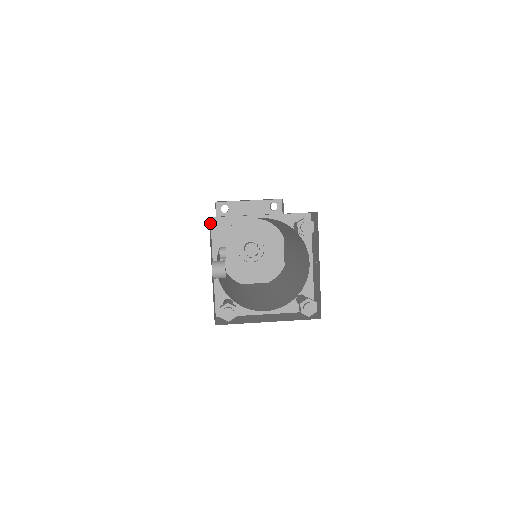
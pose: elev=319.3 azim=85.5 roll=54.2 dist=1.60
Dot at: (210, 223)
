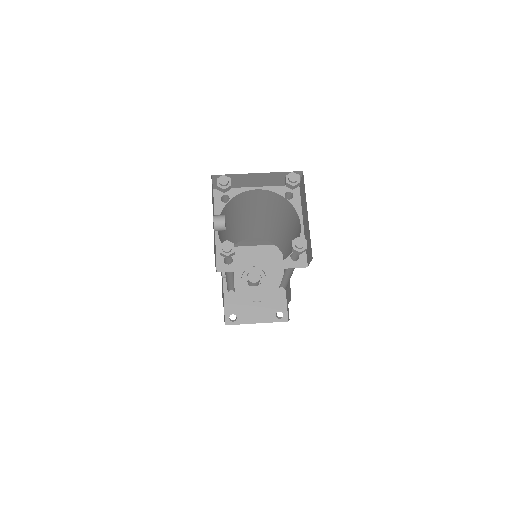
Dot at: (213, 192)
